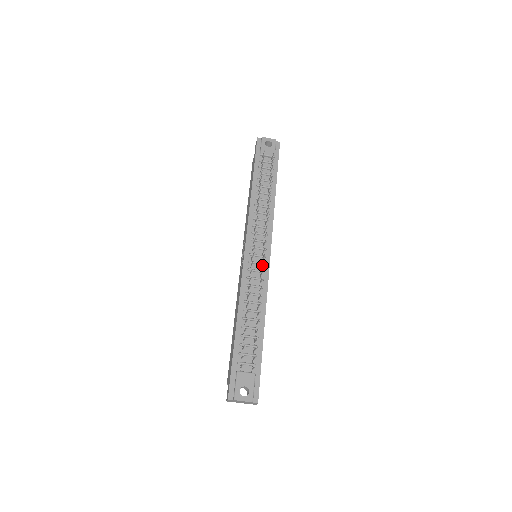
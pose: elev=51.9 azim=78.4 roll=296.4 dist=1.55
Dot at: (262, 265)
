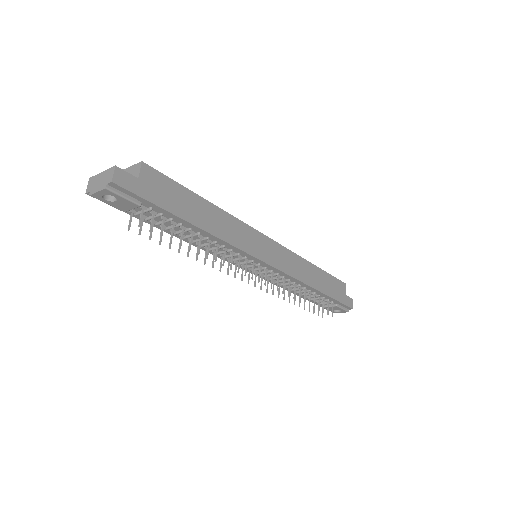
Dot at: (271, 281)
